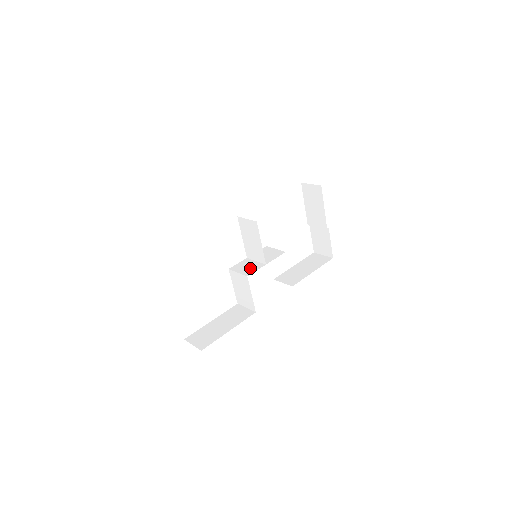
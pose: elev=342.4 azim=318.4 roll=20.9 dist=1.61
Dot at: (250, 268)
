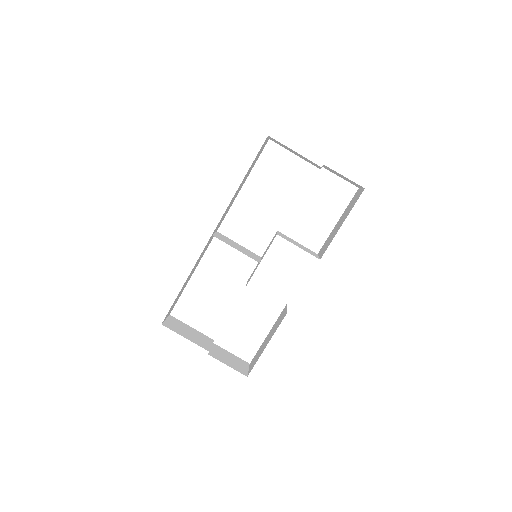
Dot at: (252, 274)
